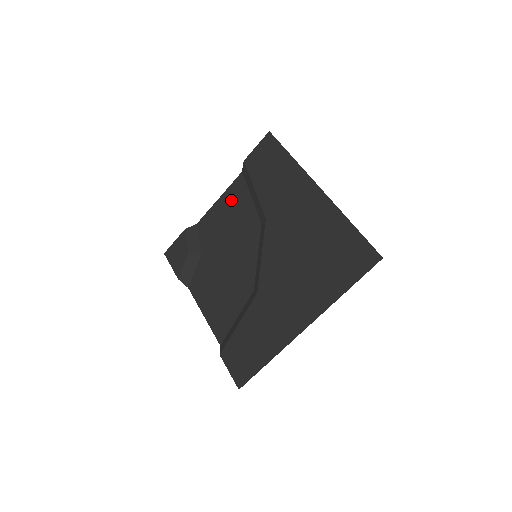
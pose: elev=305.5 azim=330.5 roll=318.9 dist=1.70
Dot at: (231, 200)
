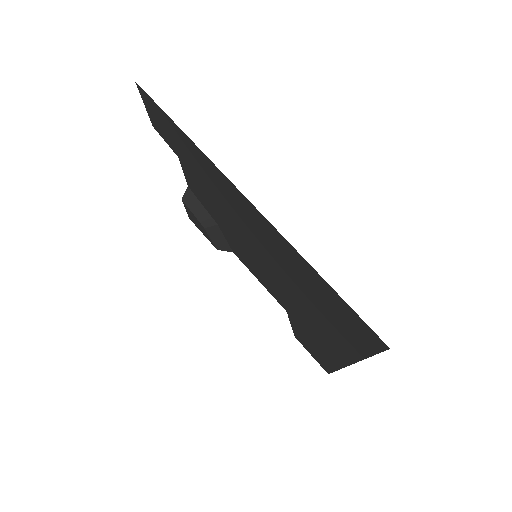
Dot at: occluded
